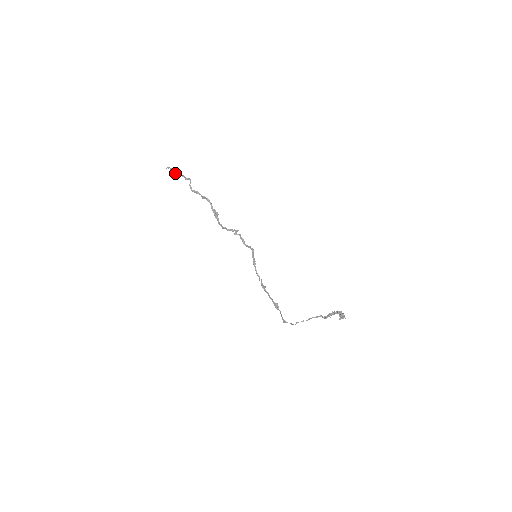
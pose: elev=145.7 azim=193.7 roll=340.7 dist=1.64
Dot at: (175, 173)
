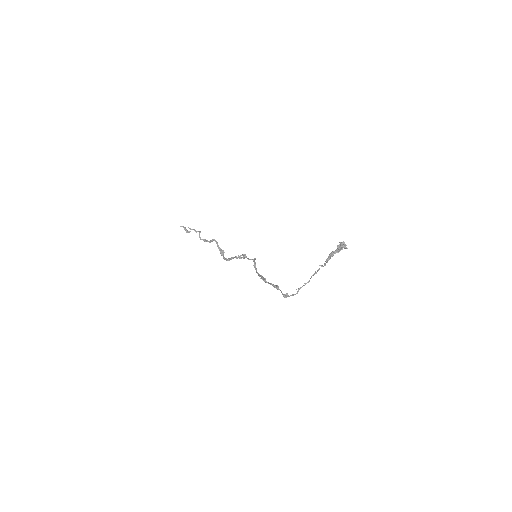
Dot at: occluded
